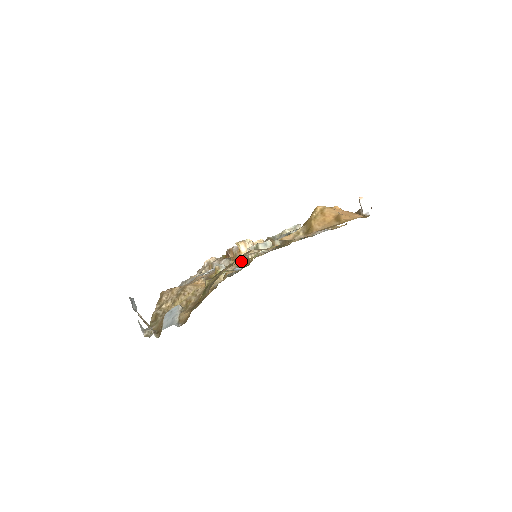
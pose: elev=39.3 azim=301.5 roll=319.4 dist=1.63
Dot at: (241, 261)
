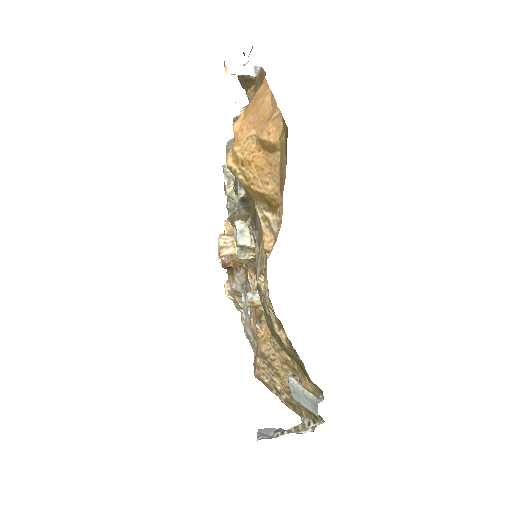
Dot at: occluded
